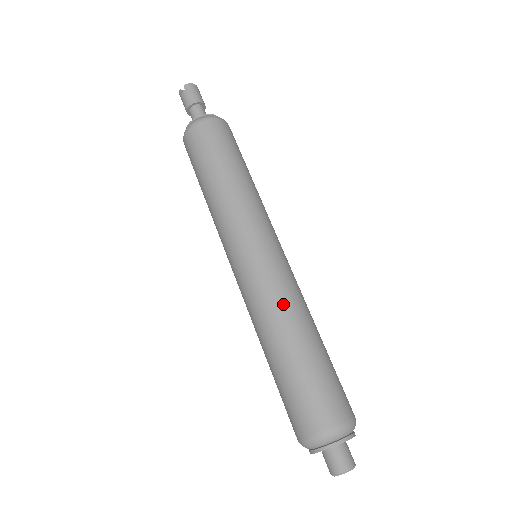
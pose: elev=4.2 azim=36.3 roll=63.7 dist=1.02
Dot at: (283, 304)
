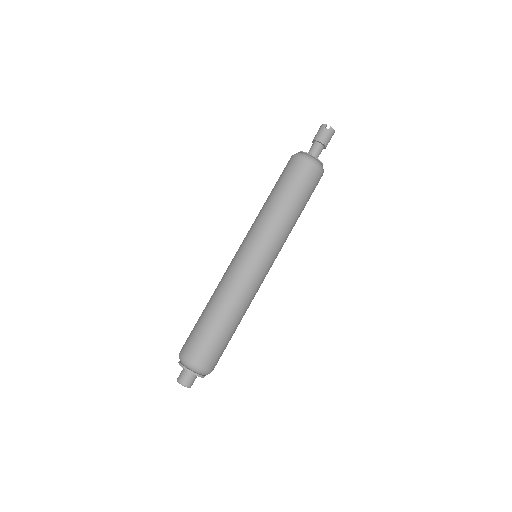
Dot at: (245, 299)
